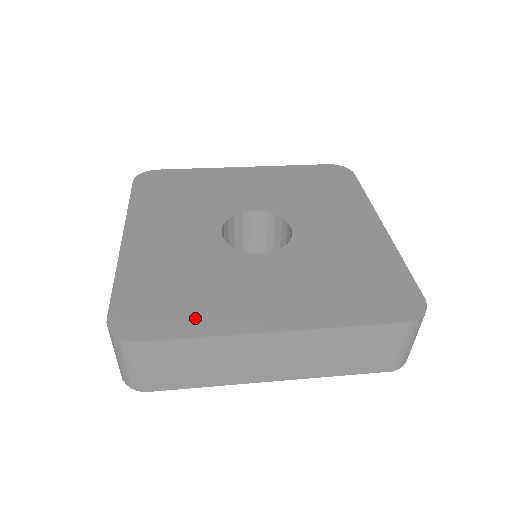
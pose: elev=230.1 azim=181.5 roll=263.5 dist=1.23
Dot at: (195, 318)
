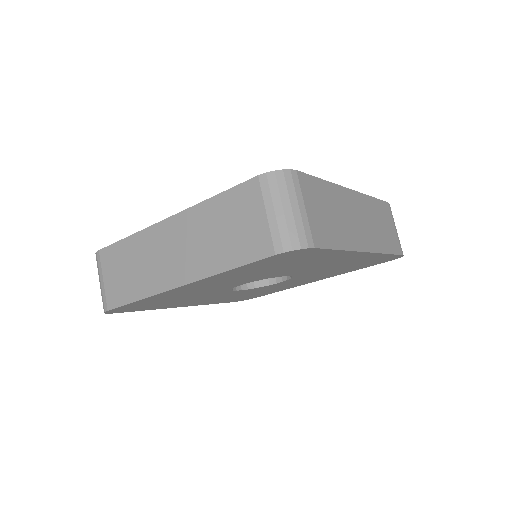
Dot at: occluded
